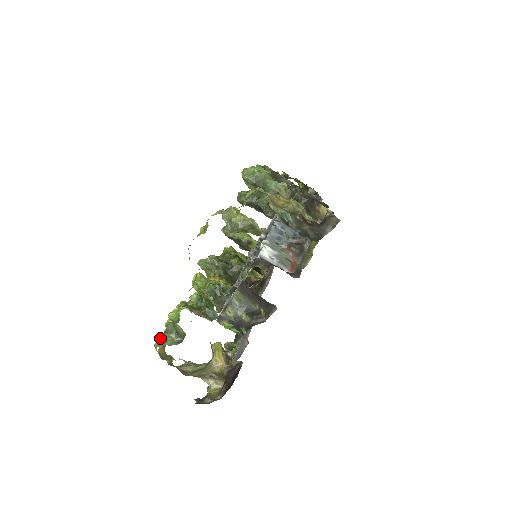
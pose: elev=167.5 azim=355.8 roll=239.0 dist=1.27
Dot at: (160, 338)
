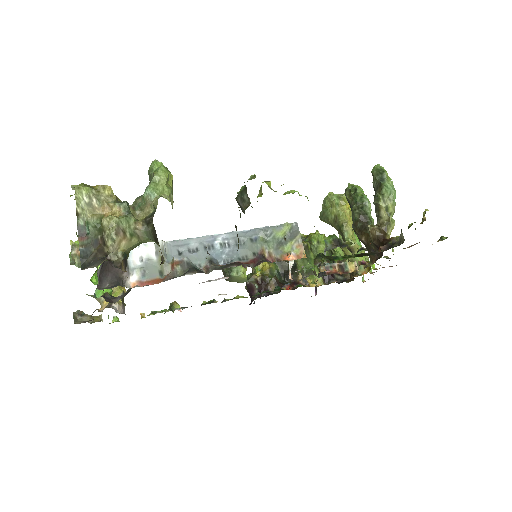
Dot at: occluded
